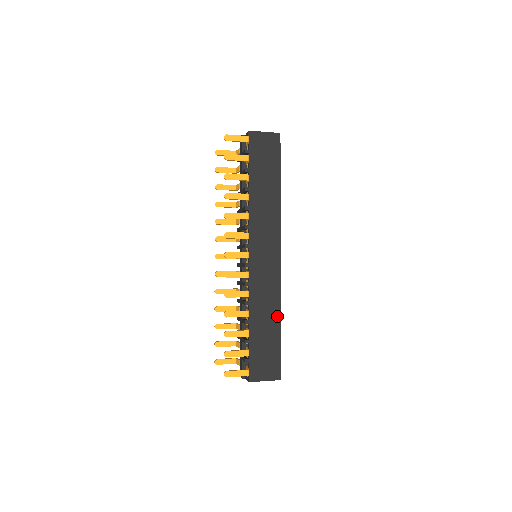
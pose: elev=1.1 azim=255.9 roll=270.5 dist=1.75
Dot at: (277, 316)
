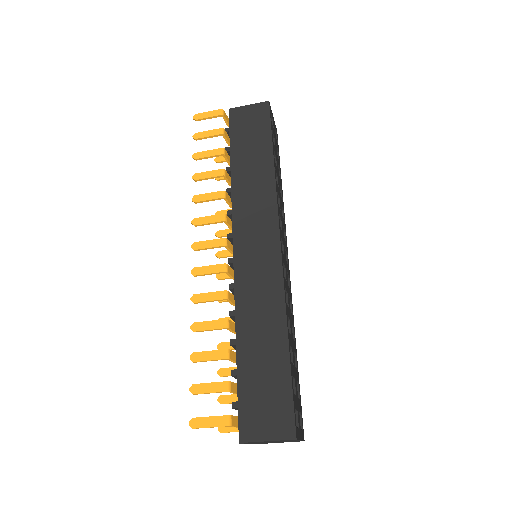
Dot at: (281, 329)
